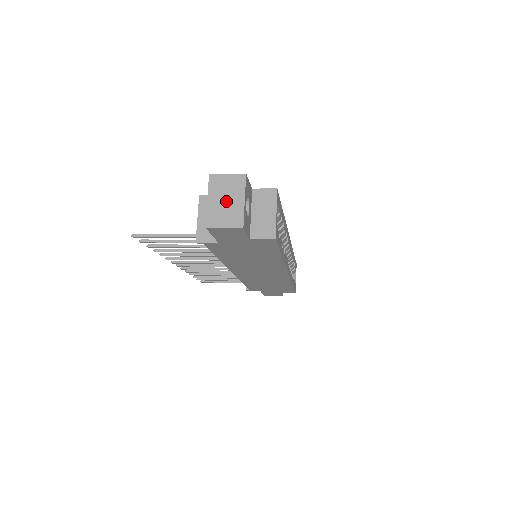
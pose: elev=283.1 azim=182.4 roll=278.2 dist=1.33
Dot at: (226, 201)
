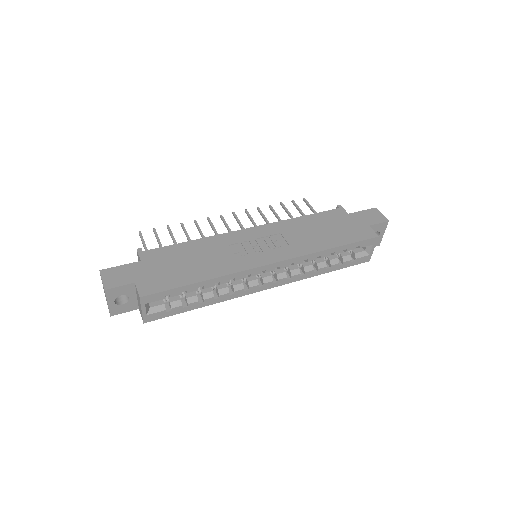
Dot at: occluded
